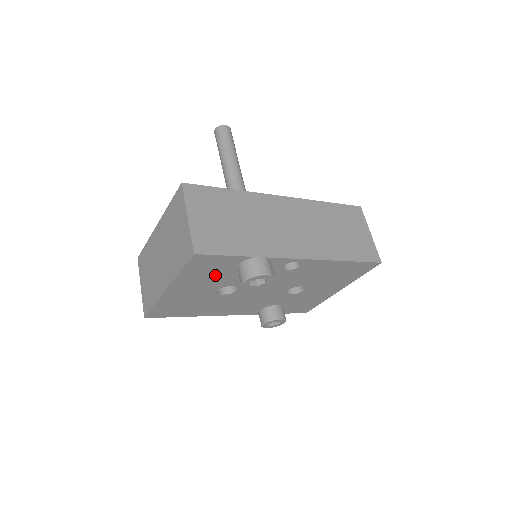
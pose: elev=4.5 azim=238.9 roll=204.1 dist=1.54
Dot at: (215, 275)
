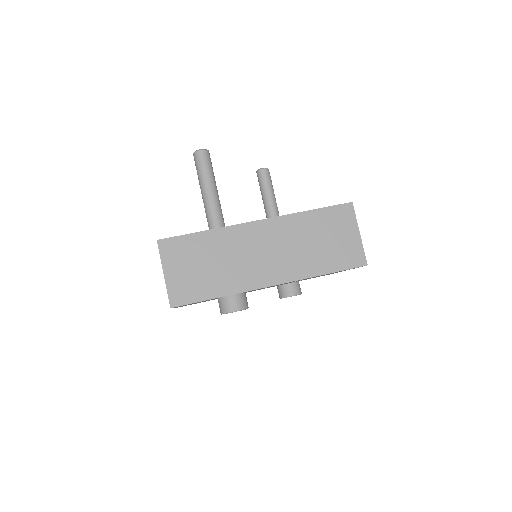
Dot at: occluded
